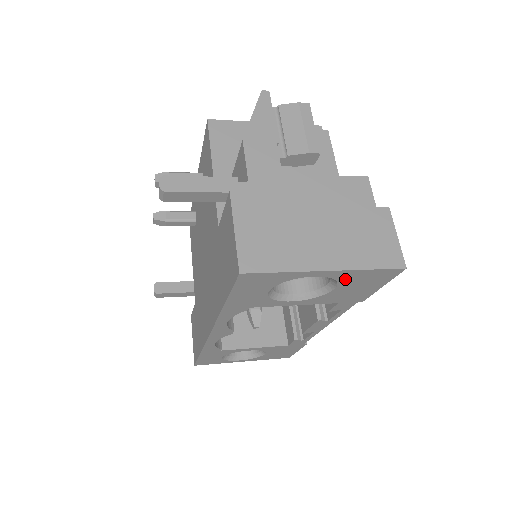
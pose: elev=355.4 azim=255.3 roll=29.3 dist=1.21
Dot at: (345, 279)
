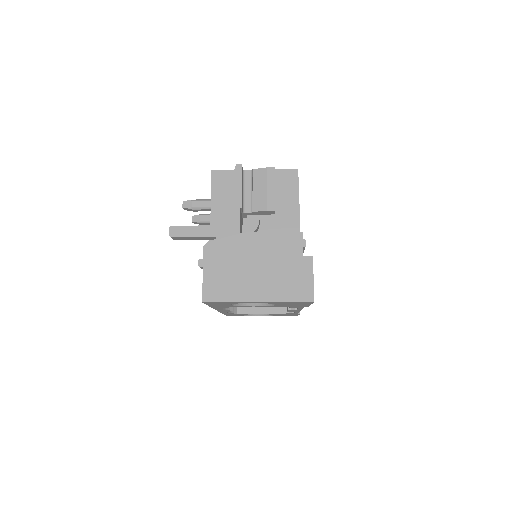
Dot at: (277, 303)
